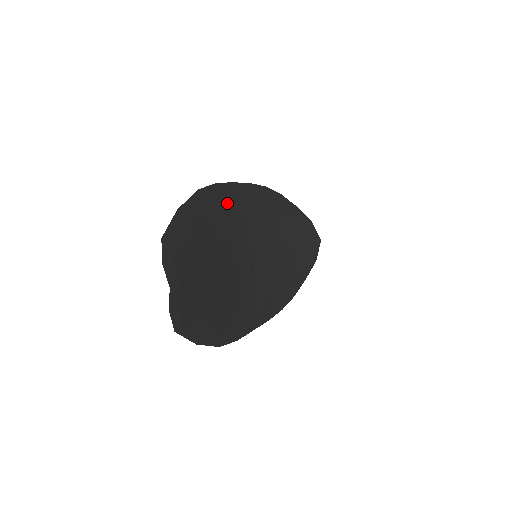
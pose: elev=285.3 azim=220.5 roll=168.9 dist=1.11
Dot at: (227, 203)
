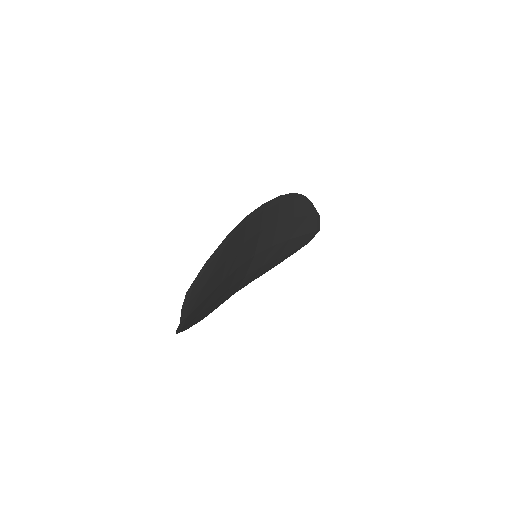
Dot at: (249, 228)
